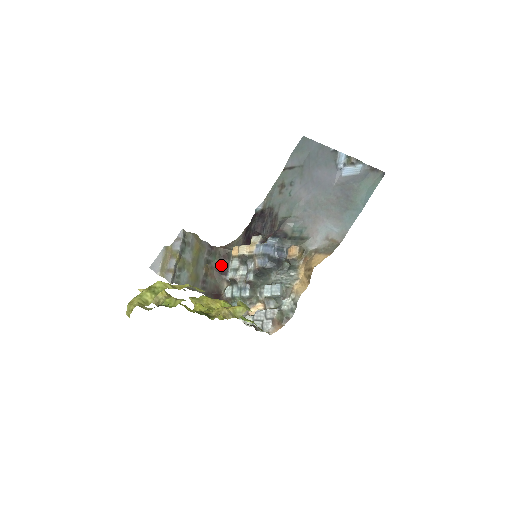
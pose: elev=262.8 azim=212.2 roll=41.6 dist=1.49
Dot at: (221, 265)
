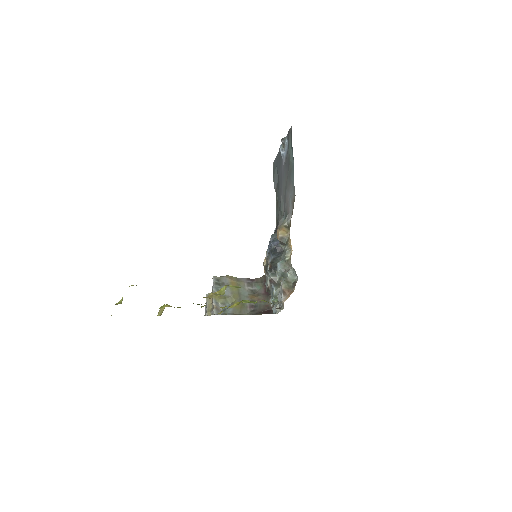
Dot at: occluded
